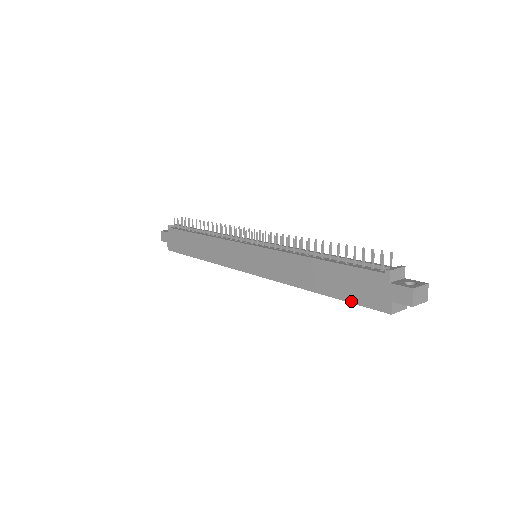
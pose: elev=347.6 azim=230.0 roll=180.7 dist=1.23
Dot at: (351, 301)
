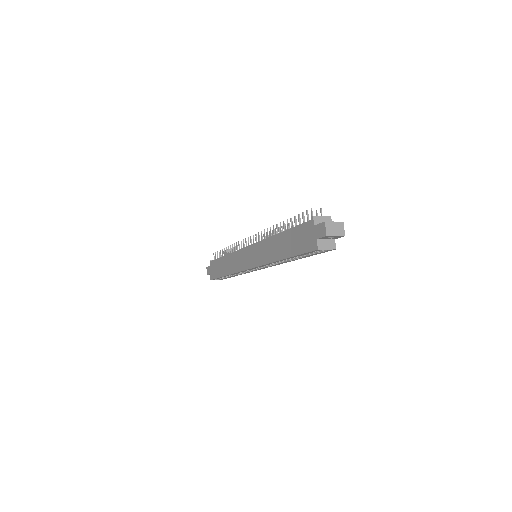
Dot at: (298, 253)
